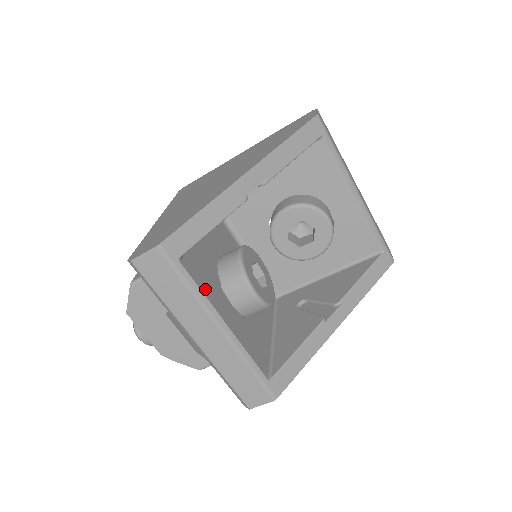
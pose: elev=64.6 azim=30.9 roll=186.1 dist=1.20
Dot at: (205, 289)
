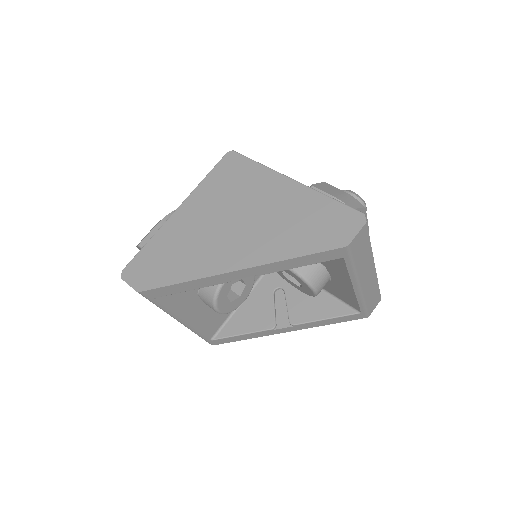
Dot at: (175, 306)
